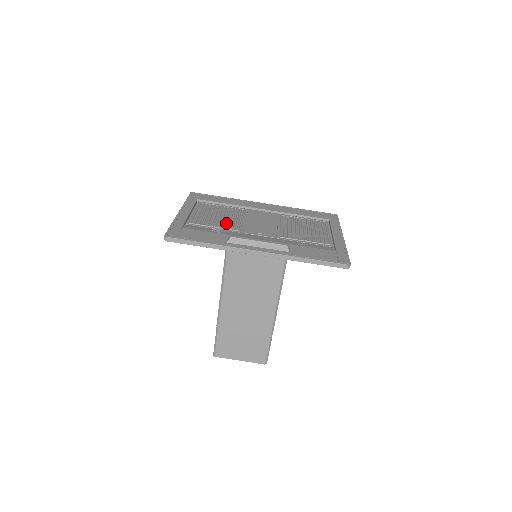
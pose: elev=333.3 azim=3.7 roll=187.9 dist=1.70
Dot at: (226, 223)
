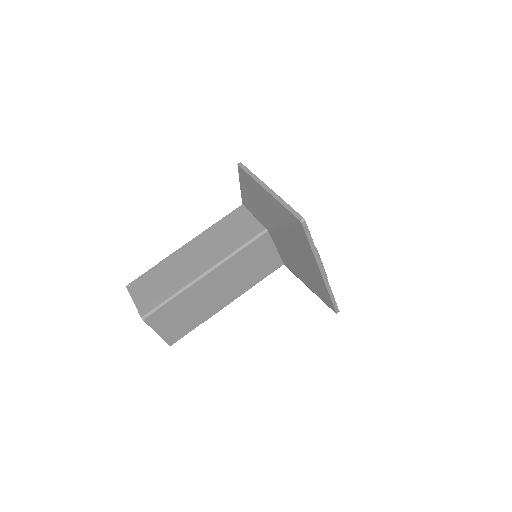
Dot at: occluded
